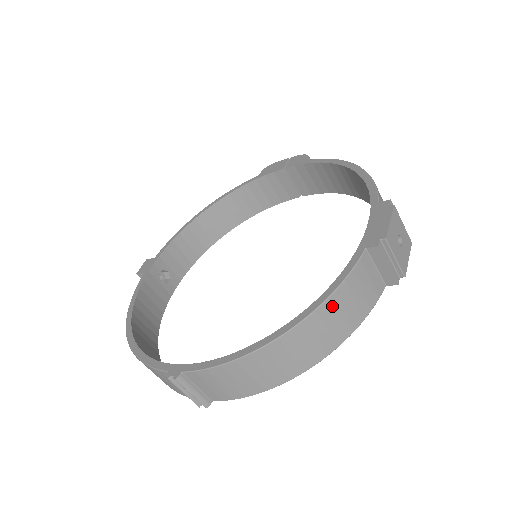
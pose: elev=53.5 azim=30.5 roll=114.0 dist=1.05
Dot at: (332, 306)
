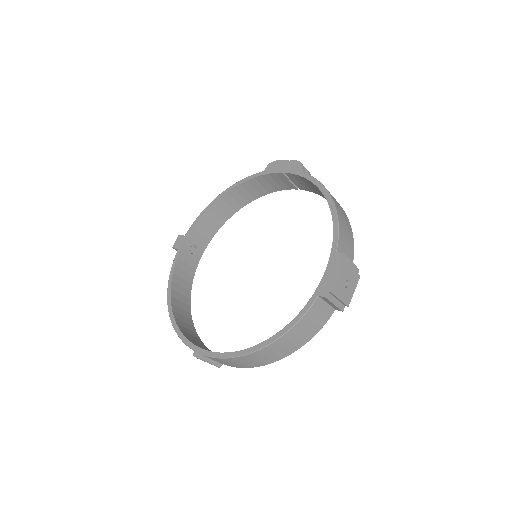
Dot at: (292, 333)
